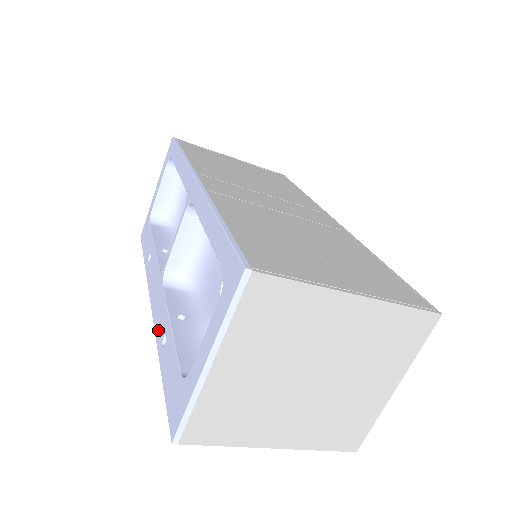
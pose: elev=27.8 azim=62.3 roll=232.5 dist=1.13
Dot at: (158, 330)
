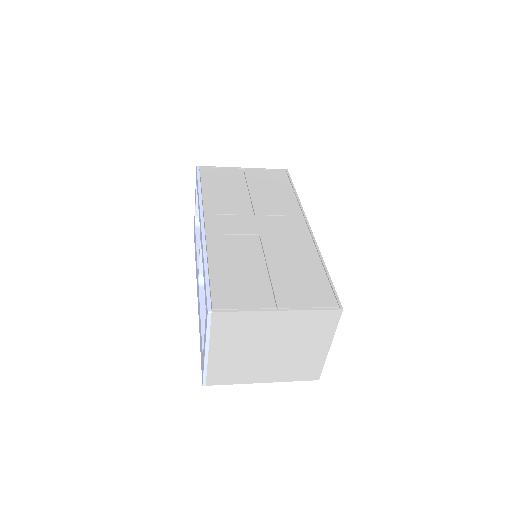
Dot at: occluded
